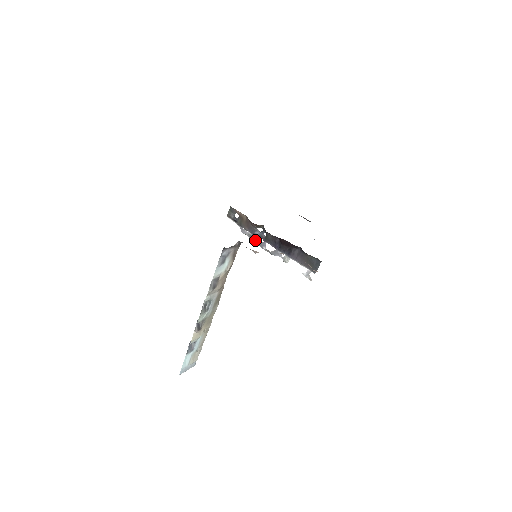
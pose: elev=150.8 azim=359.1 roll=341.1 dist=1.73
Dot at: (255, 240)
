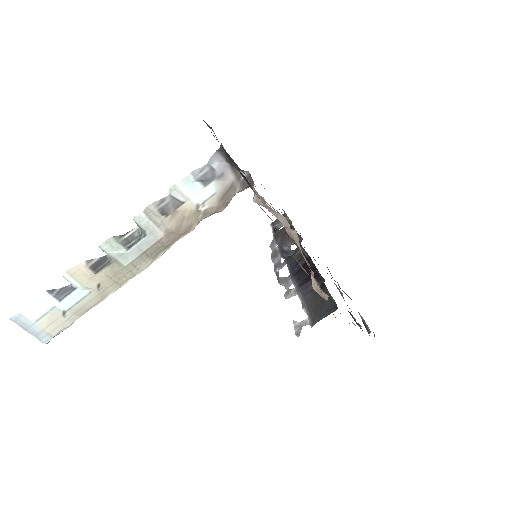
Dot at: (276, 258)
